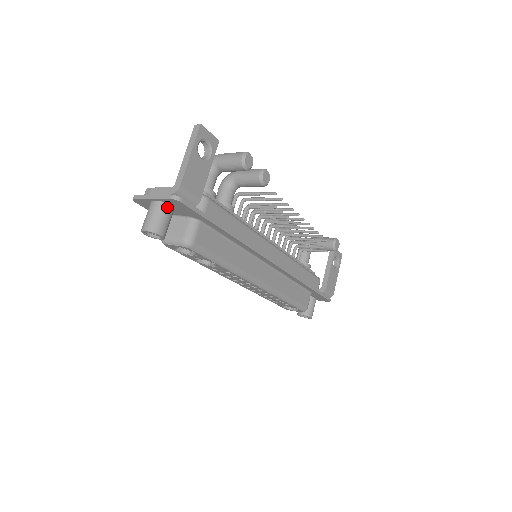
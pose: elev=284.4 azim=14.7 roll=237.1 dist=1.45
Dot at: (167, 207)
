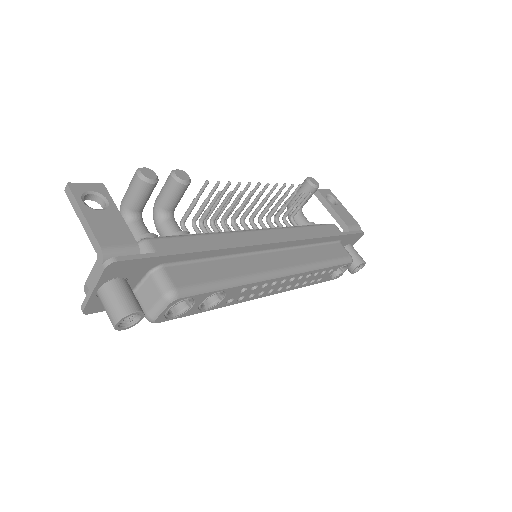
Dot at: (115, 283)
